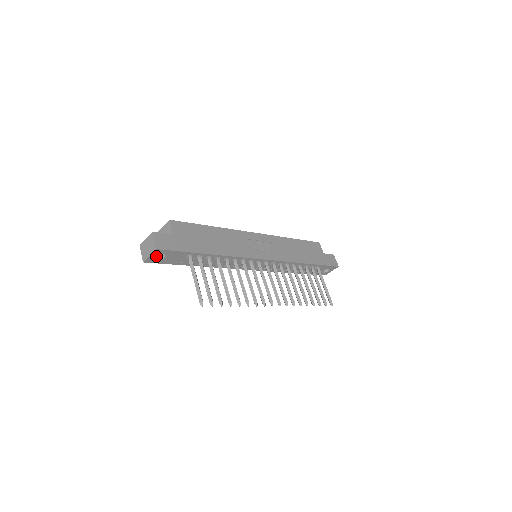
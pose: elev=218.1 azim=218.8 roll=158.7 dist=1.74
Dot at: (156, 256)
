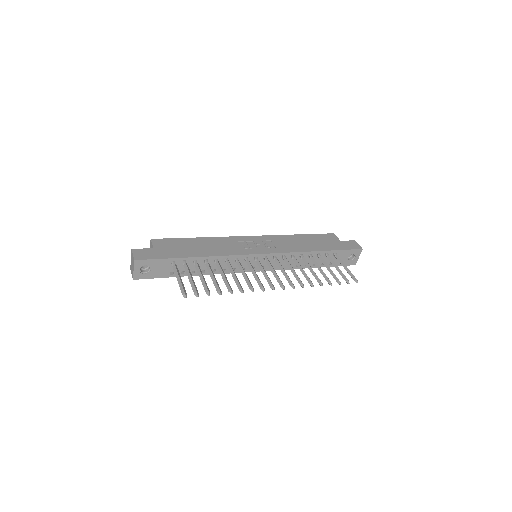
Dot at: (143, 271)
